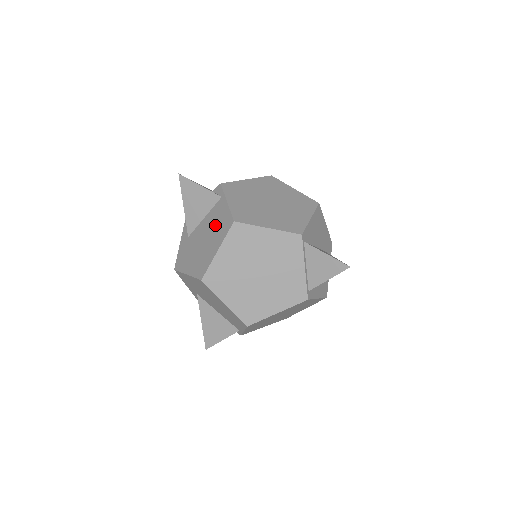
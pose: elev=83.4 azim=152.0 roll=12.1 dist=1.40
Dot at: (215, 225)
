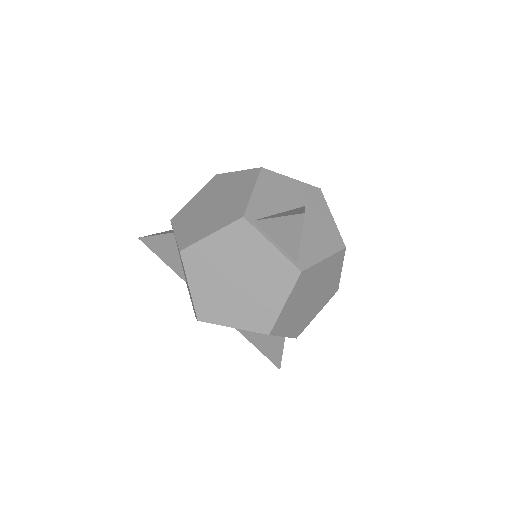
Dot at: occluded
